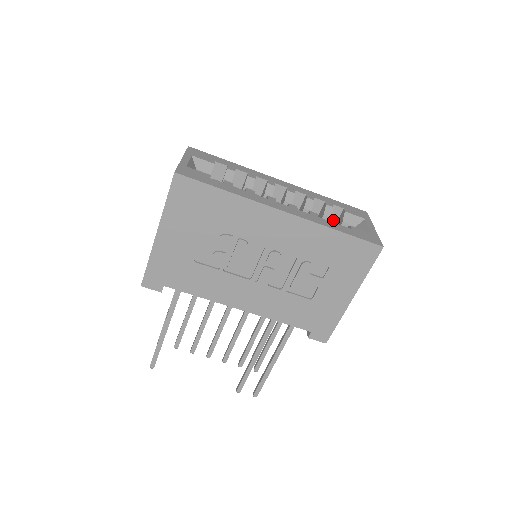
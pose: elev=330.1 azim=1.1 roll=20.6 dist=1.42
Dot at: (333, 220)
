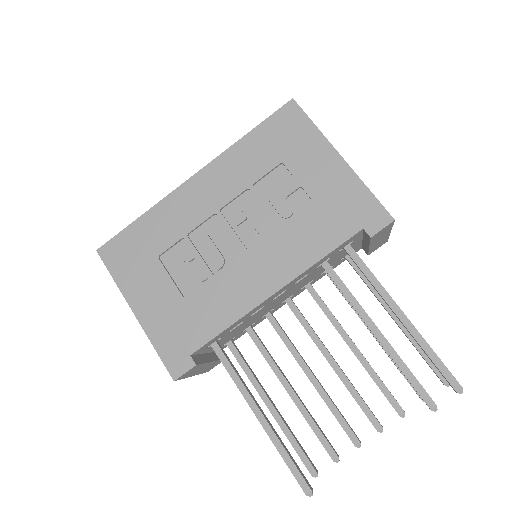
Dot at: occluded
